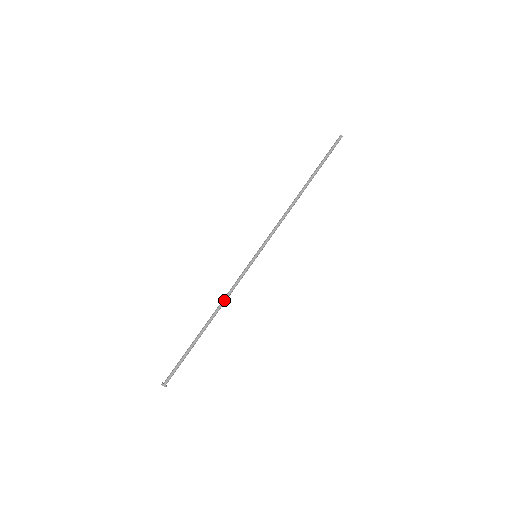
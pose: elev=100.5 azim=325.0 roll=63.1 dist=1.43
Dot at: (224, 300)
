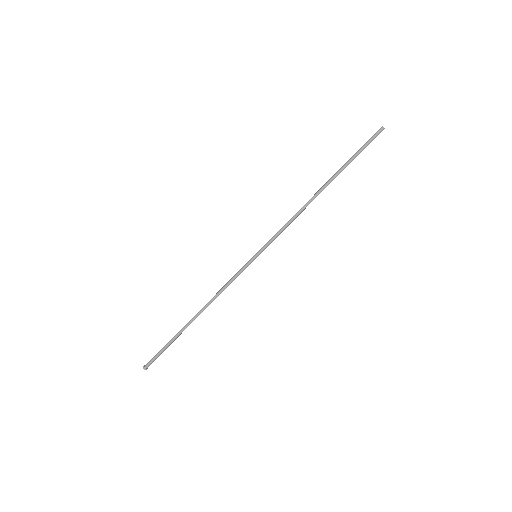
Dot at: (215, 298)
